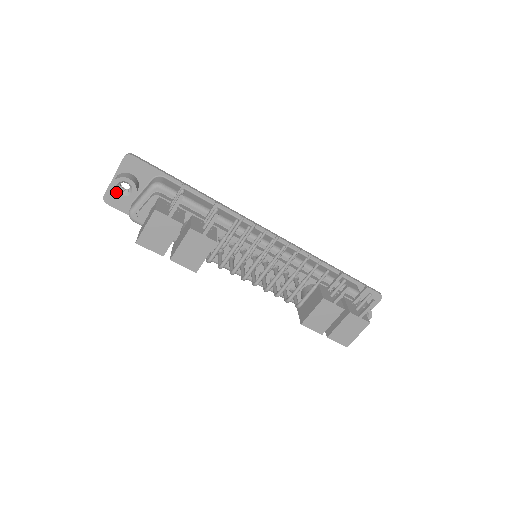
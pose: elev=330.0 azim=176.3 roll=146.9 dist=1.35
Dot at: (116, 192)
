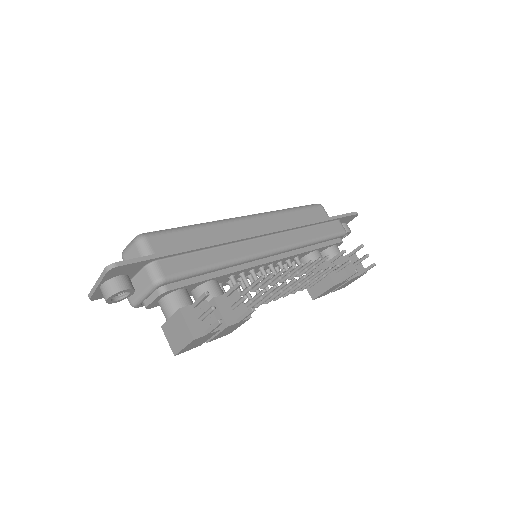
Dot at: (112, 301)
